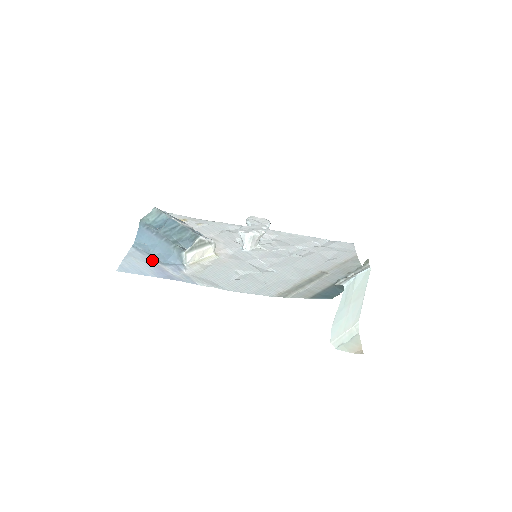
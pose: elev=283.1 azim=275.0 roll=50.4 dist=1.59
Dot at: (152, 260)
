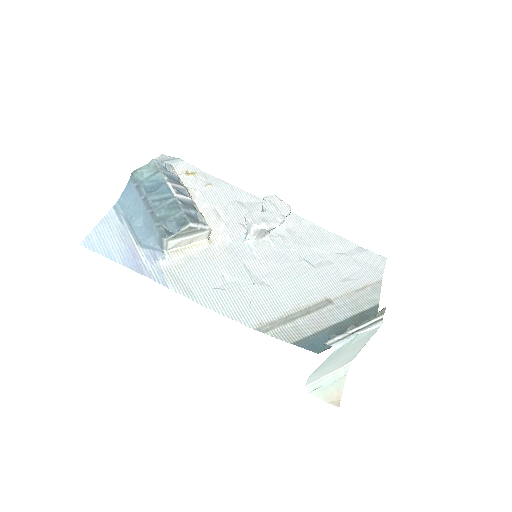
Dot at: (129, 235)
